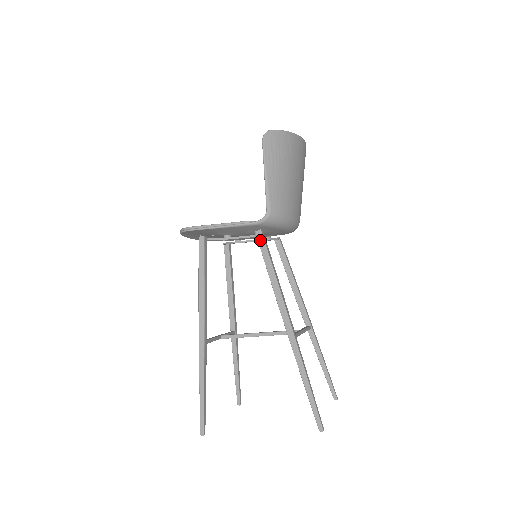
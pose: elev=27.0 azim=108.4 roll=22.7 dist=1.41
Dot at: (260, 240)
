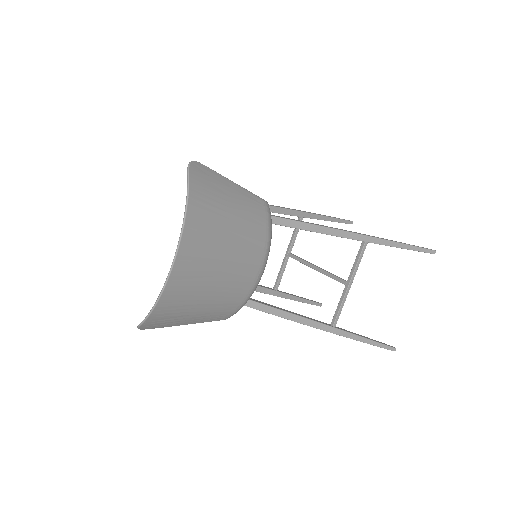
Dot at: occluded
